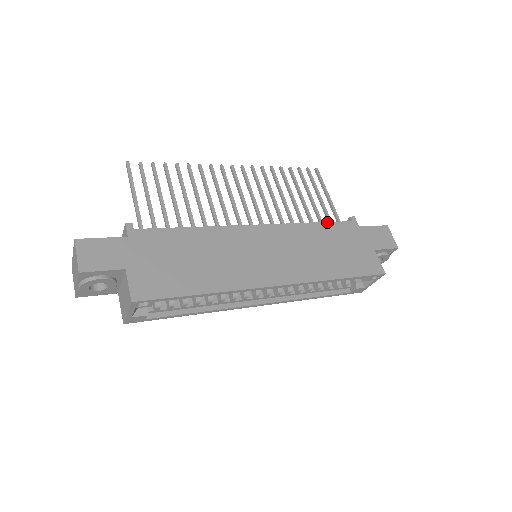
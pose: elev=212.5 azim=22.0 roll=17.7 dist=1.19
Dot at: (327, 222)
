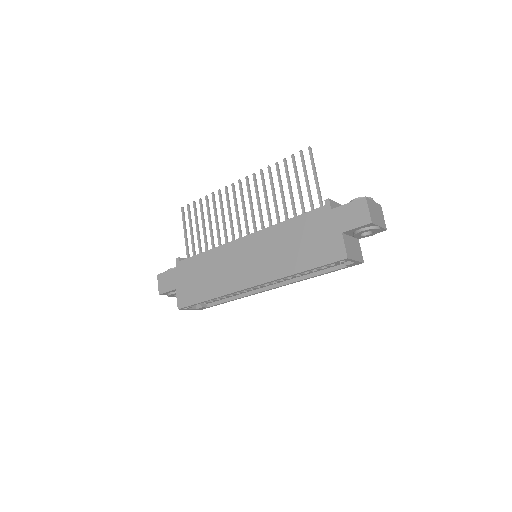
Dot at: (299, 215)
